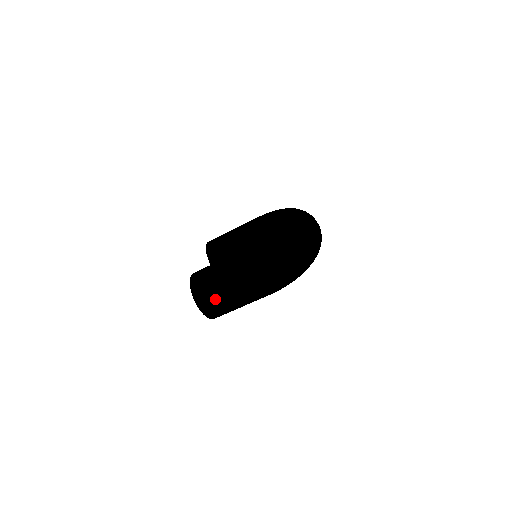
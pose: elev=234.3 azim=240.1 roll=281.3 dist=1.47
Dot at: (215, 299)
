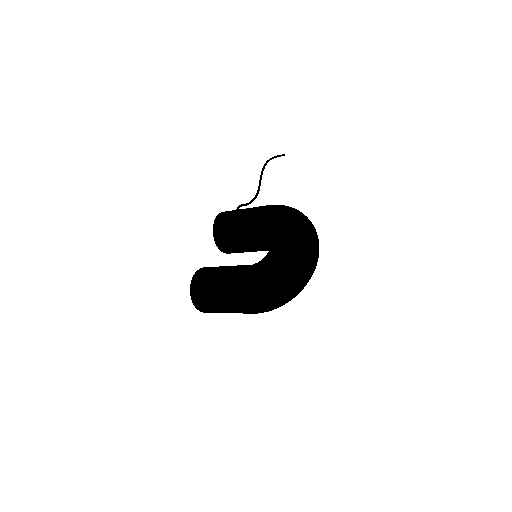
Dot at: (211, 309)
